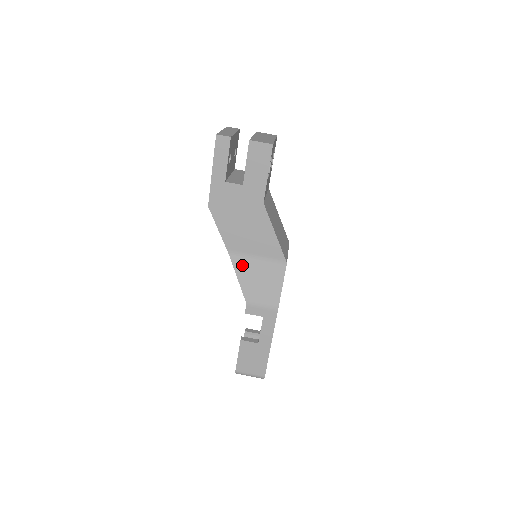
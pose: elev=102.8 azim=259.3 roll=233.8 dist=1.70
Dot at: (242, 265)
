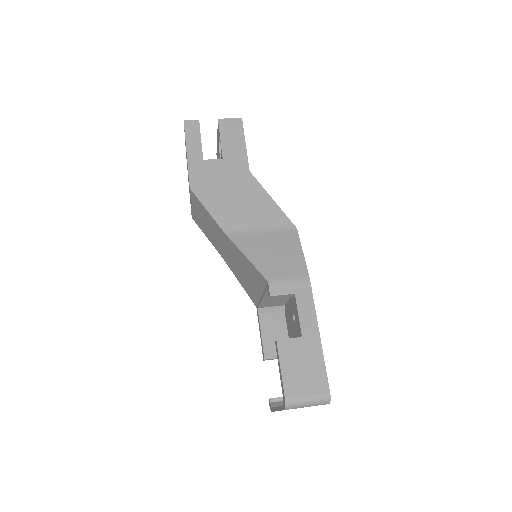
Dot at: (246, 242)
